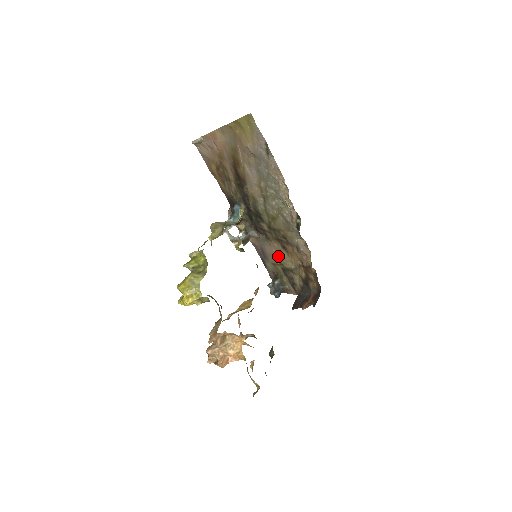
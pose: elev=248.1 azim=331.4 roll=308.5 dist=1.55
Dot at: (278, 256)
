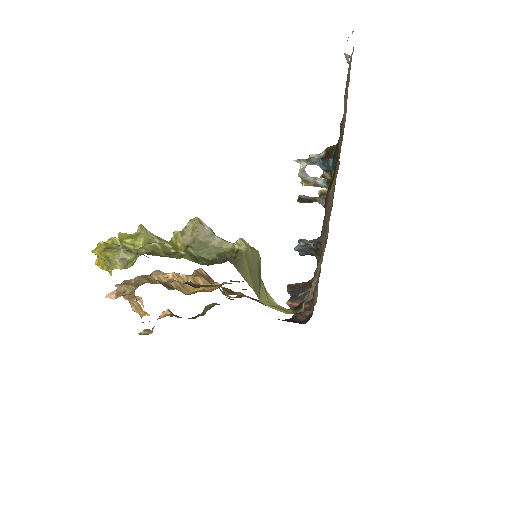
Dot at: occluded
